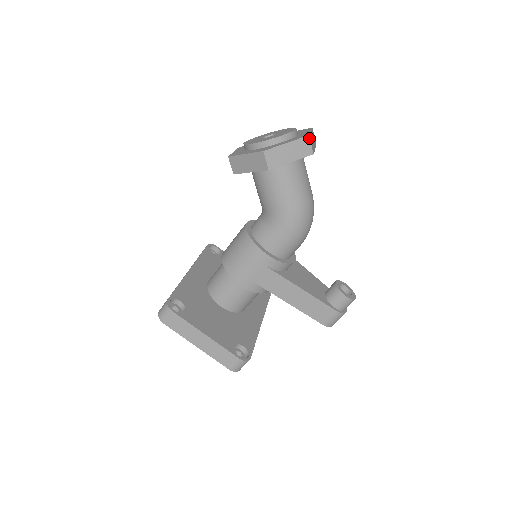
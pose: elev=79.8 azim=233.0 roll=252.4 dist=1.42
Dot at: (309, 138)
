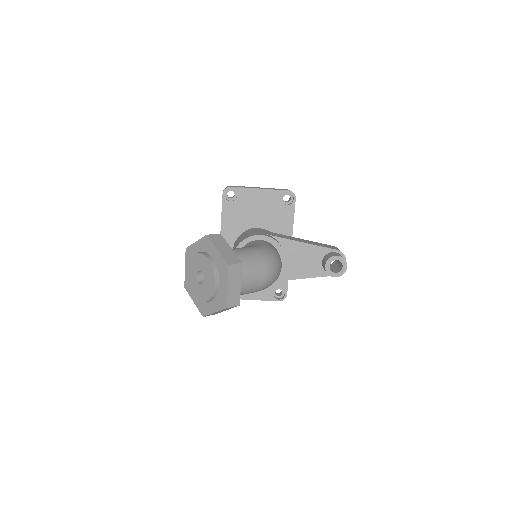
Dot at: (227, 308)
